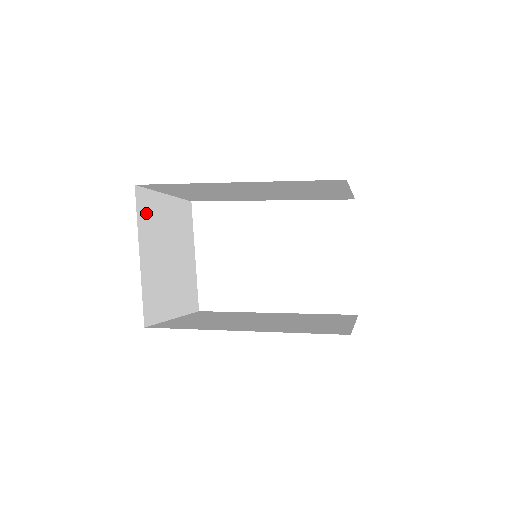
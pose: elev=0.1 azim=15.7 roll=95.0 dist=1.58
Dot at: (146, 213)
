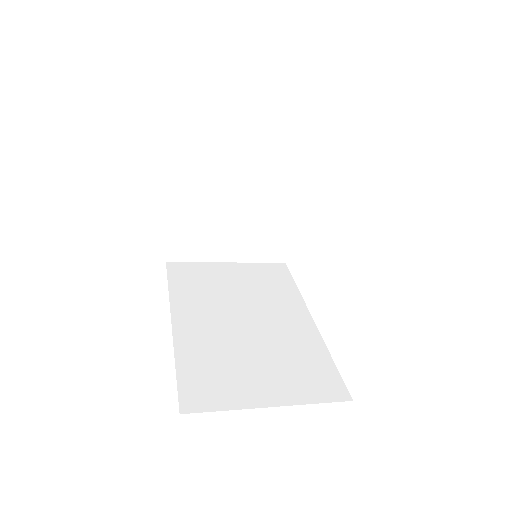
Dot at: (192, 158)
